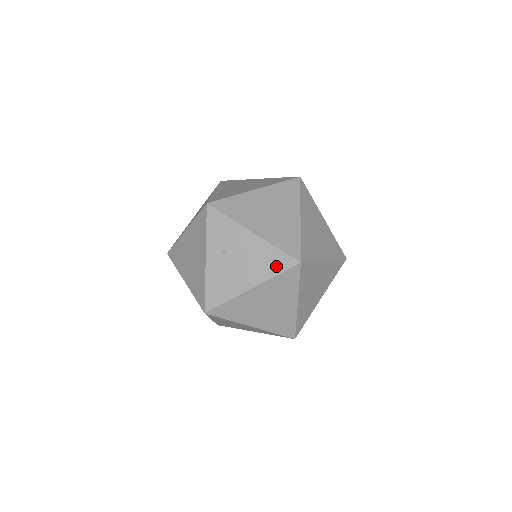
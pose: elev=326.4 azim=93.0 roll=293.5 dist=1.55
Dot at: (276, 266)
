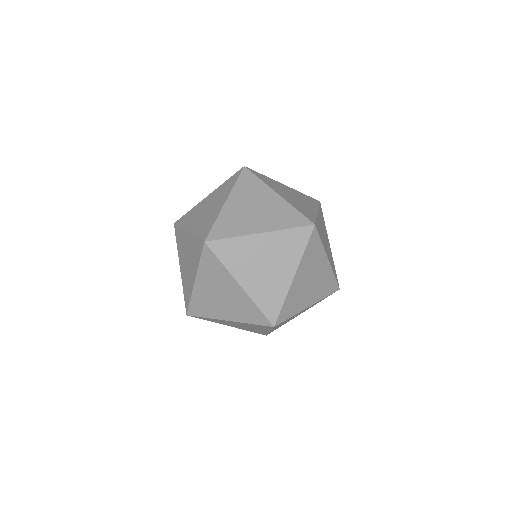
Dot at: occluded
